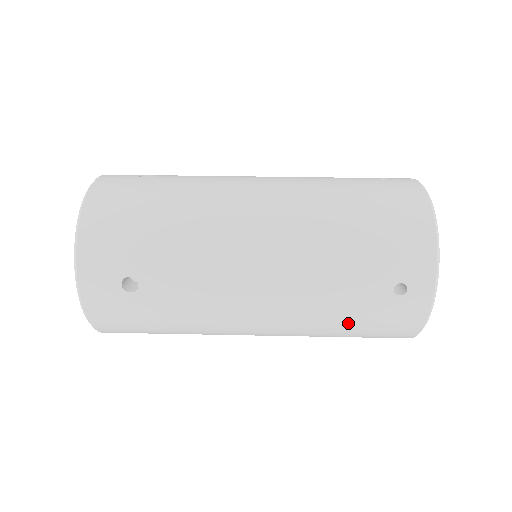
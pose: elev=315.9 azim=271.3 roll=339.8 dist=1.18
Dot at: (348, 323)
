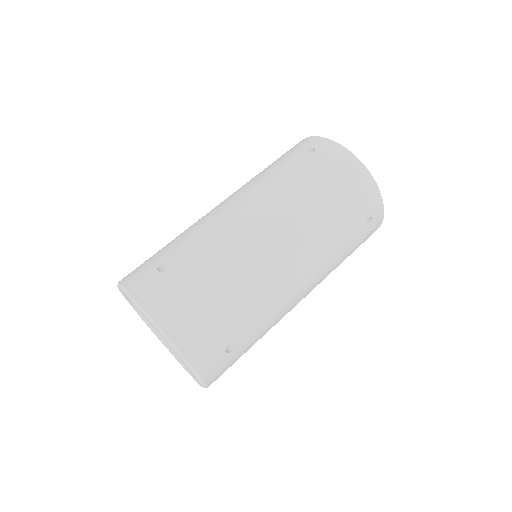
Dot at: occluded
